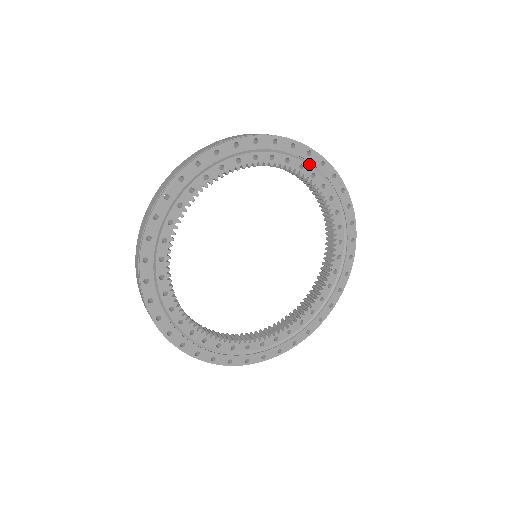
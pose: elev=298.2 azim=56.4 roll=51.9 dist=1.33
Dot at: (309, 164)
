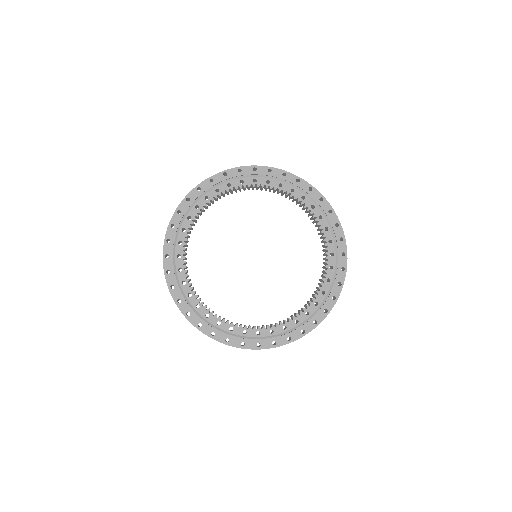
Dot at: (310, 197)
